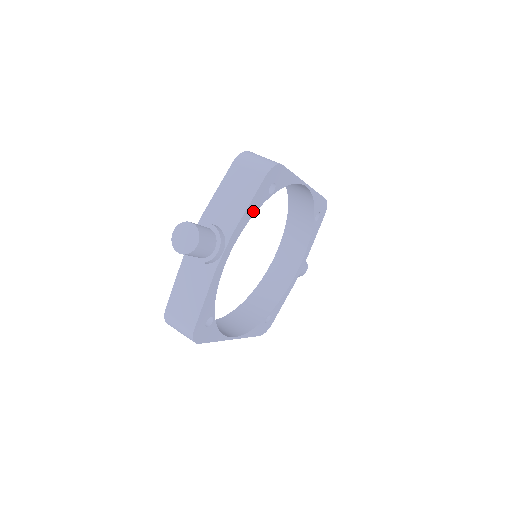
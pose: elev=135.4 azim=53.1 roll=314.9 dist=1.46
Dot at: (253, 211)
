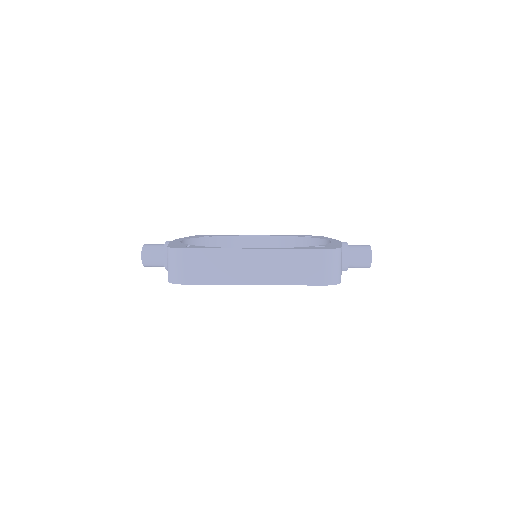
Dot at: occluded
